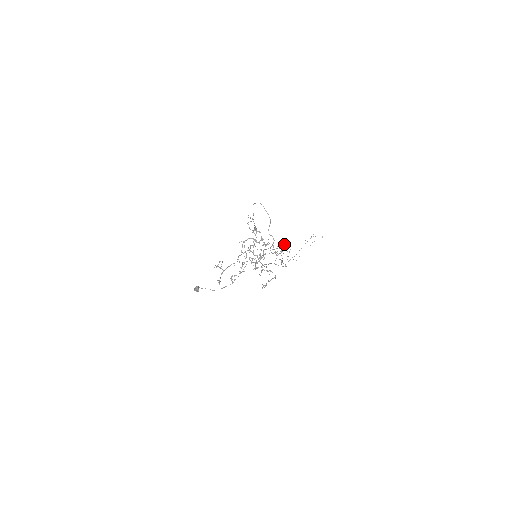
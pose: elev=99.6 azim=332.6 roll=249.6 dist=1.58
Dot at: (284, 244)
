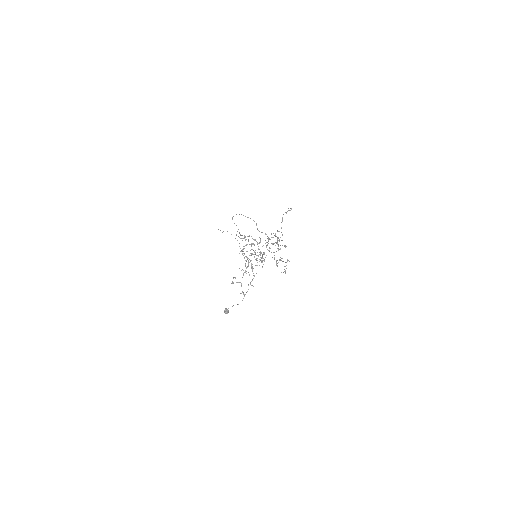
Dot at: occluded
